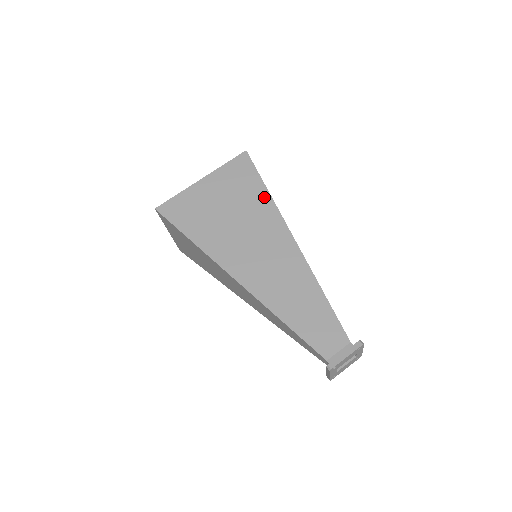
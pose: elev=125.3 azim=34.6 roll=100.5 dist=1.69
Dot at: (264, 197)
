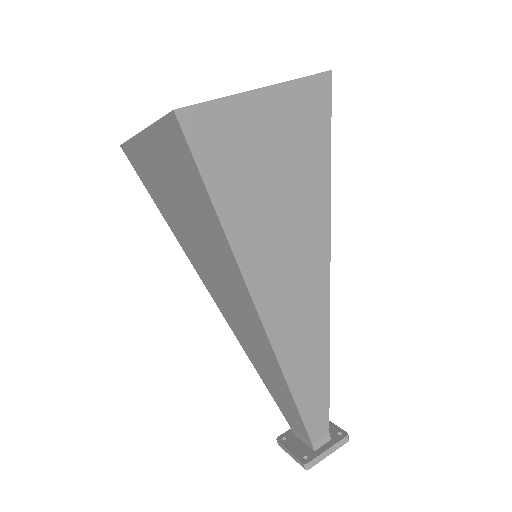
Dot at: (216, 228)
